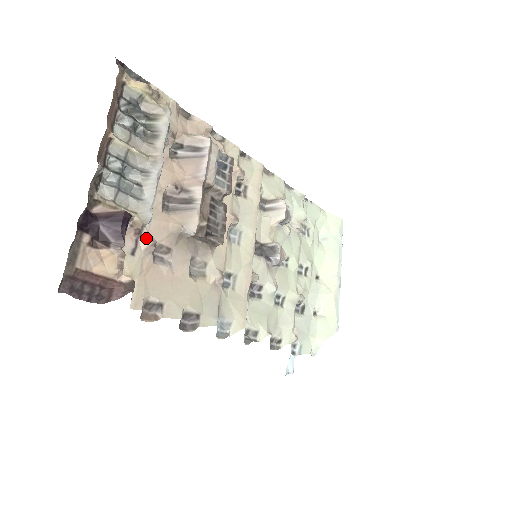
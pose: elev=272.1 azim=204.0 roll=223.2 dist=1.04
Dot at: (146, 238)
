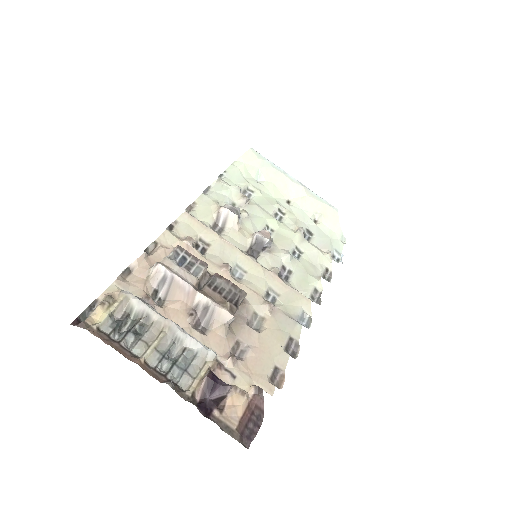
Dot at: (225, 361)
